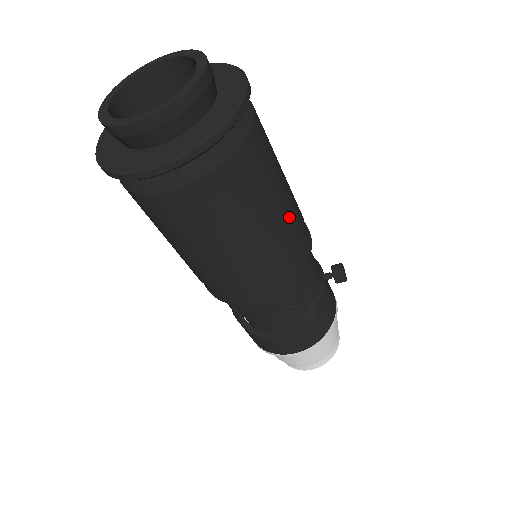
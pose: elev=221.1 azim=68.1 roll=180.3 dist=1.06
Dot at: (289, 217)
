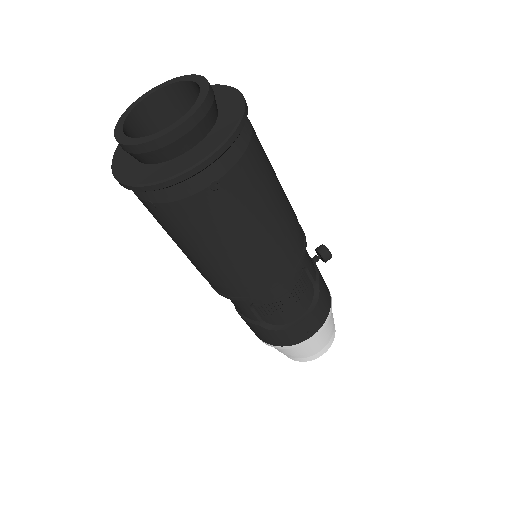
Dot at: (287, 201)
